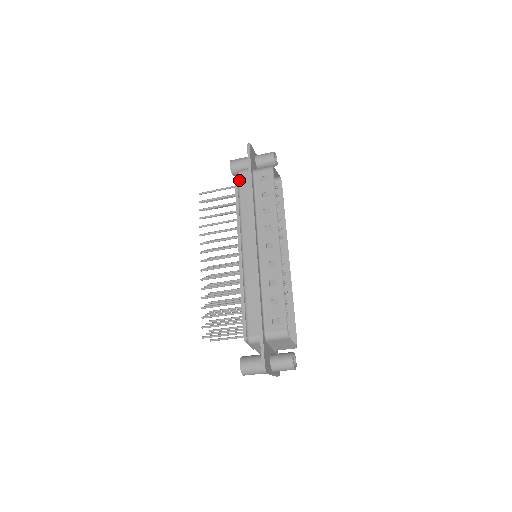
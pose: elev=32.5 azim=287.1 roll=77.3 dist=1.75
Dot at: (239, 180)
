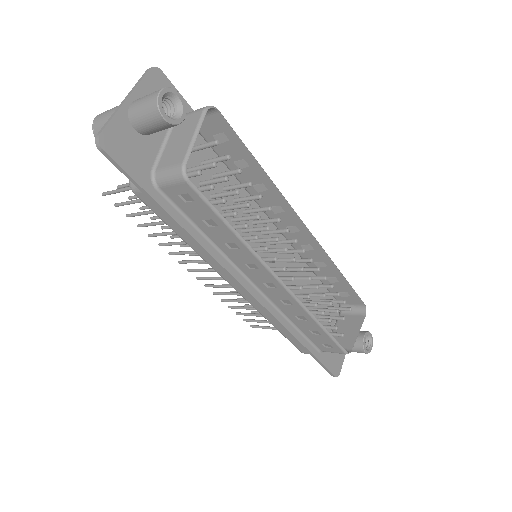
Dot at: (146, 205)
